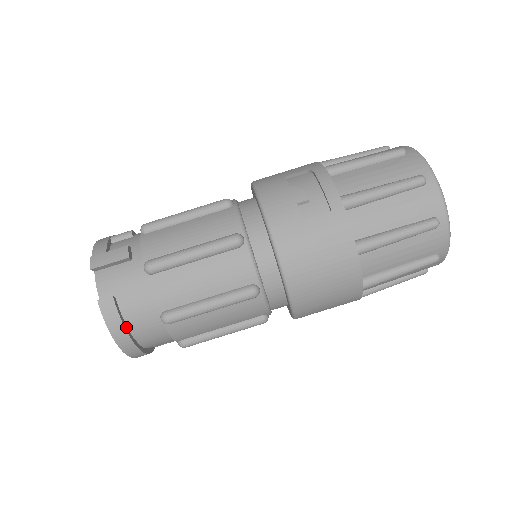
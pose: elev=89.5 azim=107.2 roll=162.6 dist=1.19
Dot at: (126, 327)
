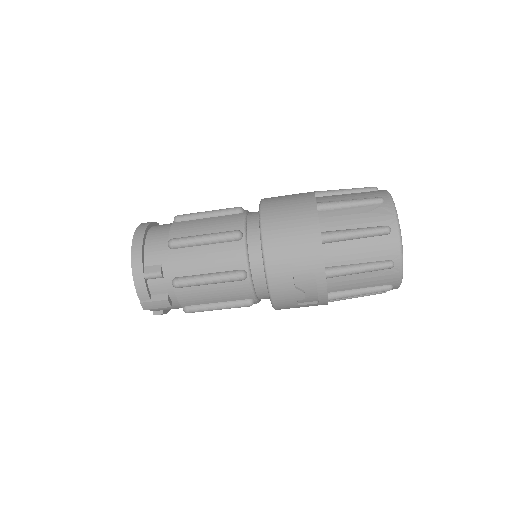
Dot at: occluded
